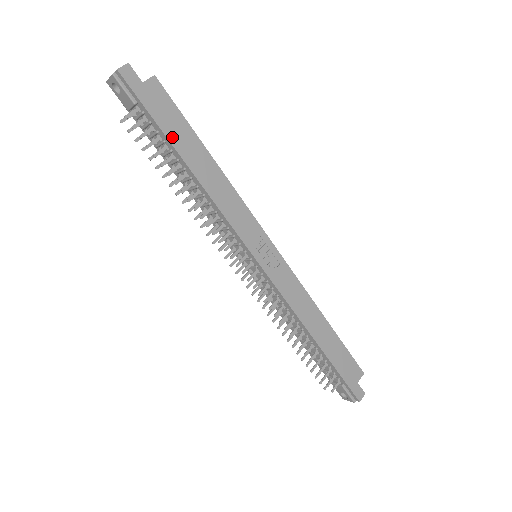
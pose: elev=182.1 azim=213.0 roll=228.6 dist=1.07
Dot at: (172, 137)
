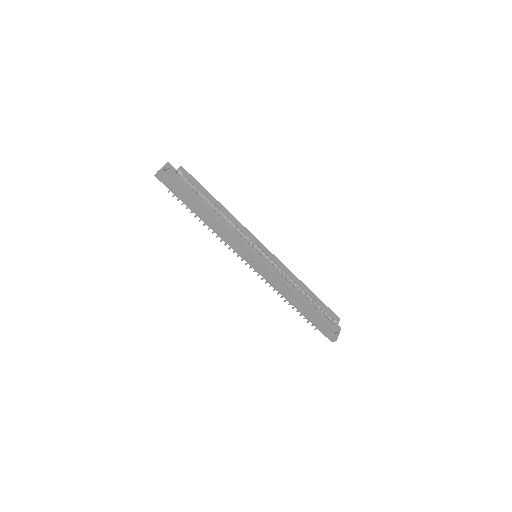
Dot at: (188, 204)
